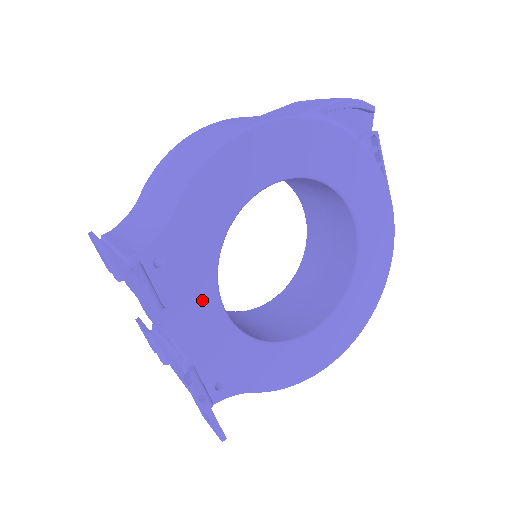
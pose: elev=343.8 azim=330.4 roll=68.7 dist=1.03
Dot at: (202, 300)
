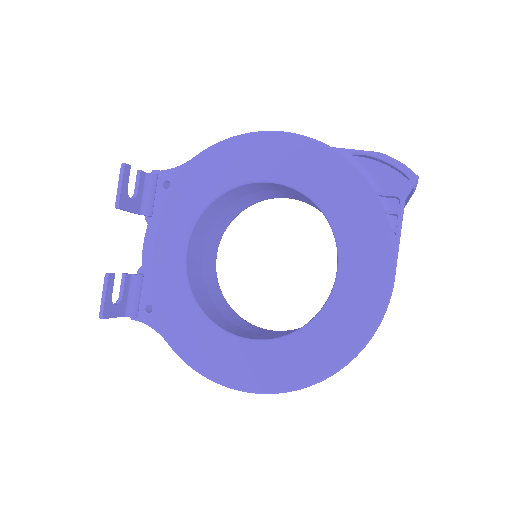
Dot at: (176, 231)
